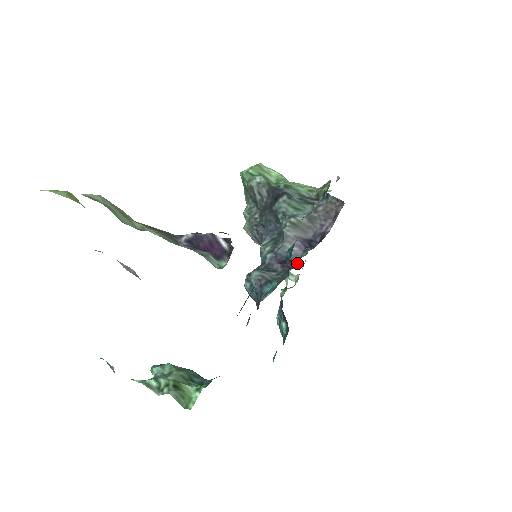
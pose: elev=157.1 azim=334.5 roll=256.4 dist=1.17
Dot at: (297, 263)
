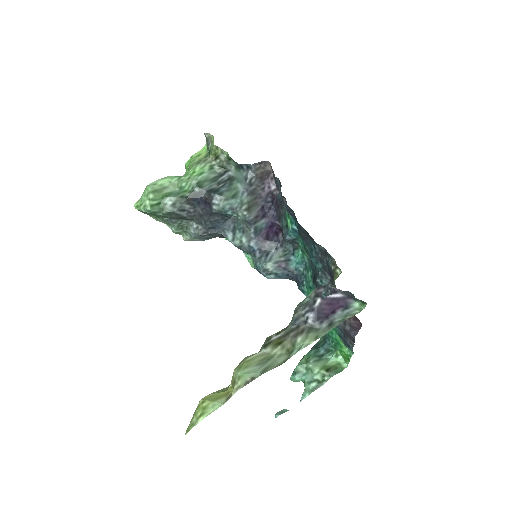
Dot at: (273, 228)
